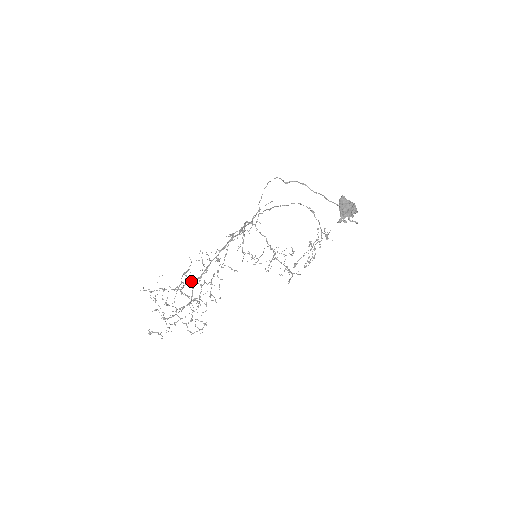
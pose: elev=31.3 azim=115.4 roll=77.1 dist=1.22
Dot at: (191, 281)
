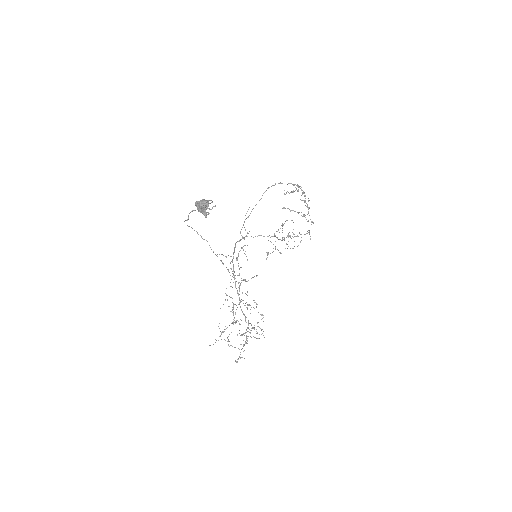
Dot at: occluded
